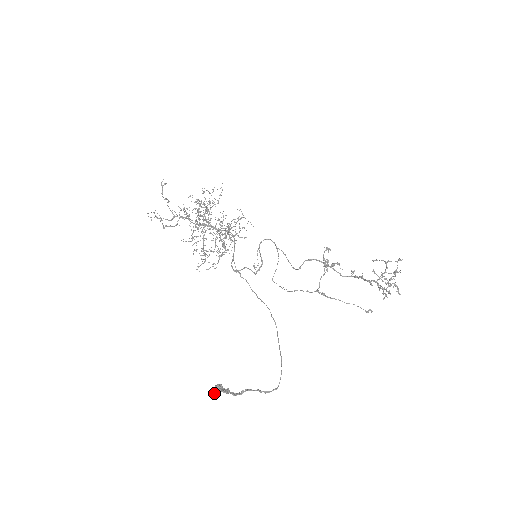
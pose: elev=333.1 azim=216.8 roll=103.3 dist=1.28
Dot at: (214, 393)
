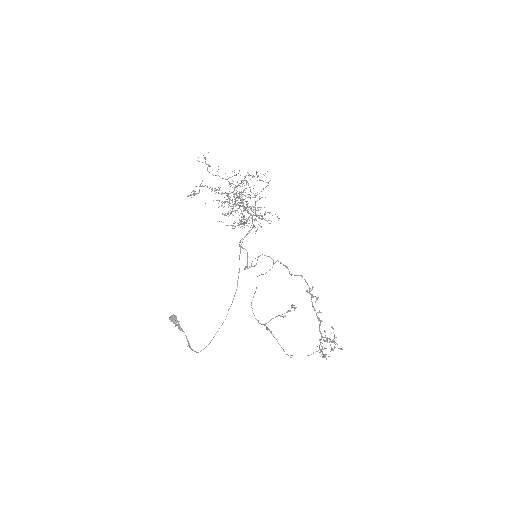
Dot at: (169, 319)
